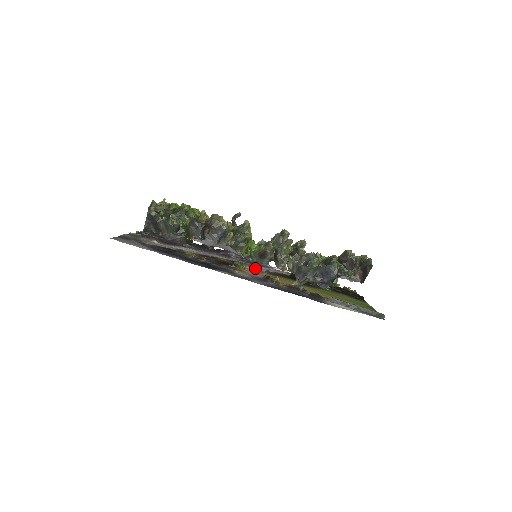
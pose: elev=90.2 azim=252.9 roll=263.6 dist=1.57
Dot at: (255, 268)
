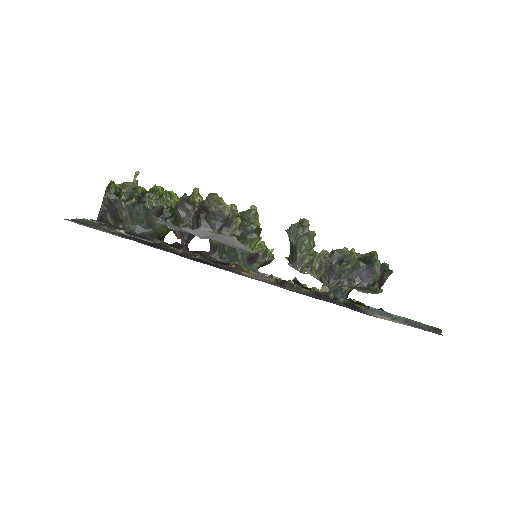
Dot at: occluded
